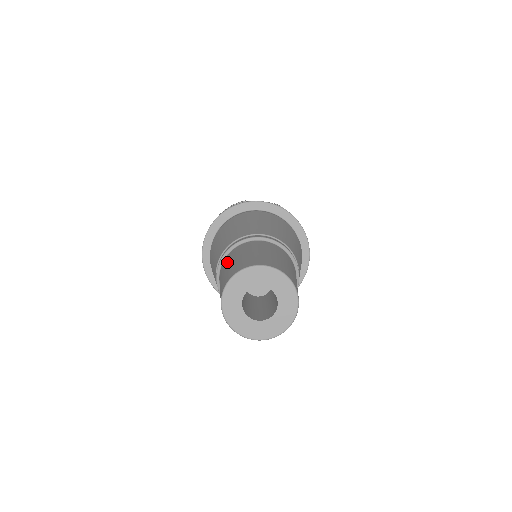
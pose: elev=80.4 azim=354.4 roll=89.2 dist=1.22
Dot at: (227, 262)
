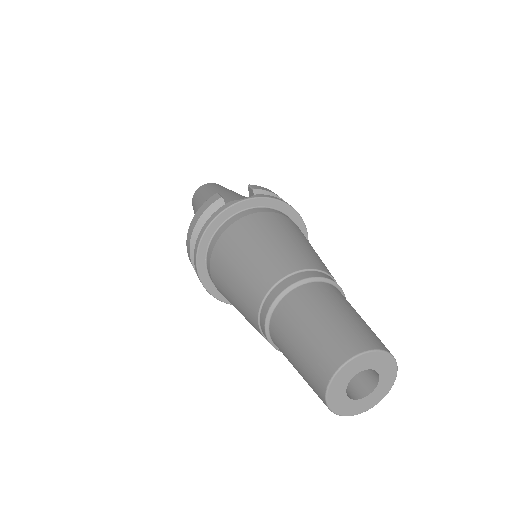
Dot at: (288, 331)
